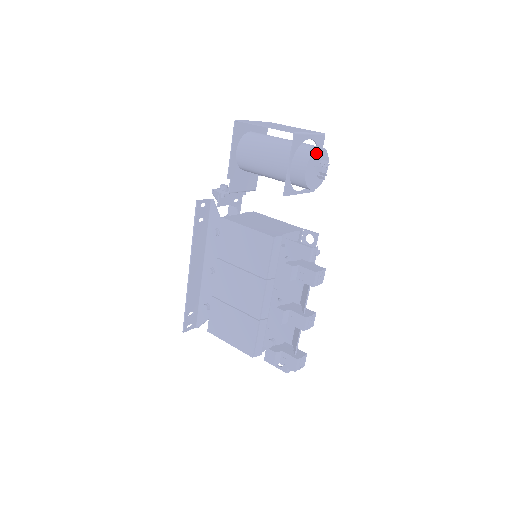
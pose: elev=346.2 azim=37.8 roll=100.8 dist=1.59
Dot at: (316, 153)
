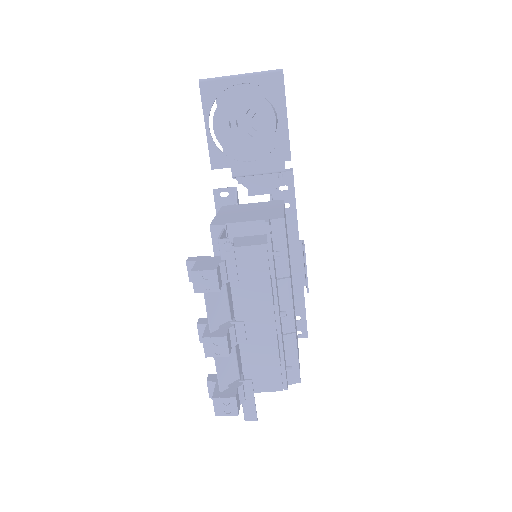
Dot at: (230, 101)
